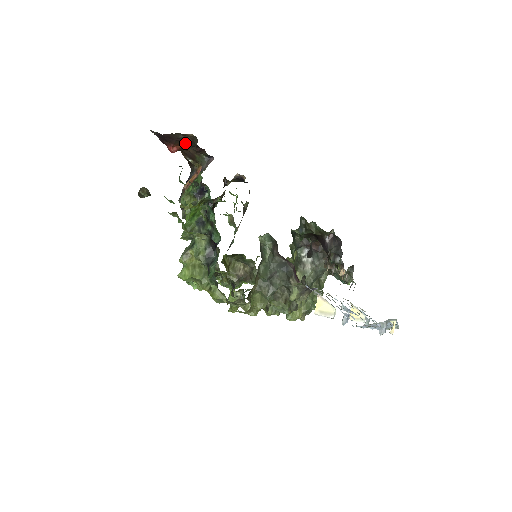
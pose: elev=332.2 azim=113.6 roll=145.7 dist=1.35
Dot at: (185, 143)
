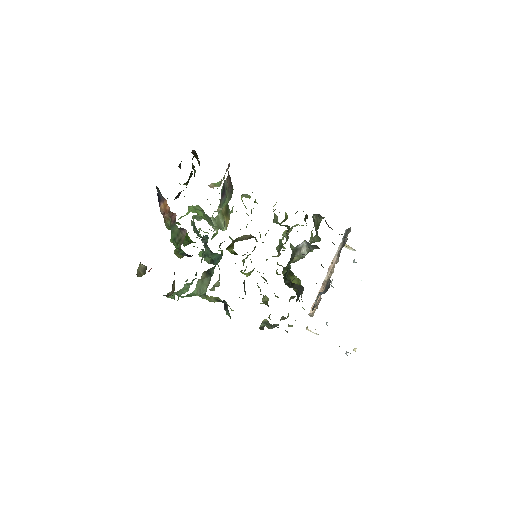
Dot at: occluded
